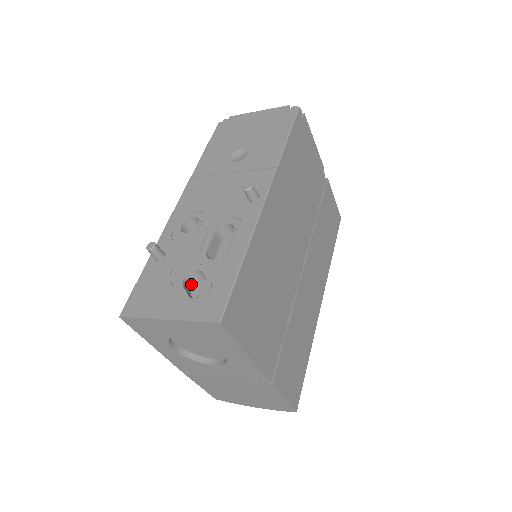
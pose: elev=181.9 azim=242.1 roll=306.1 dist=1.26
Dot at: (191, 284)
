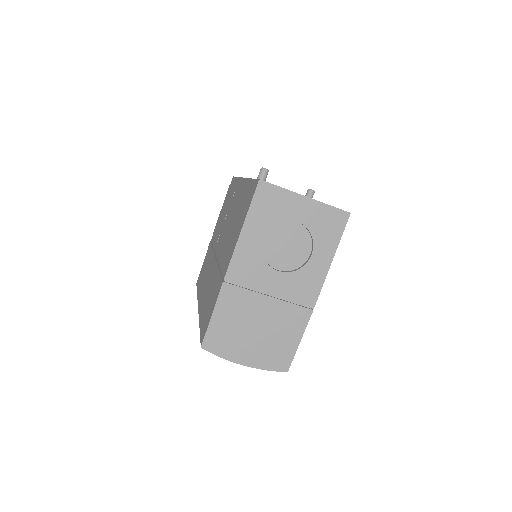
Dot at: occluded
